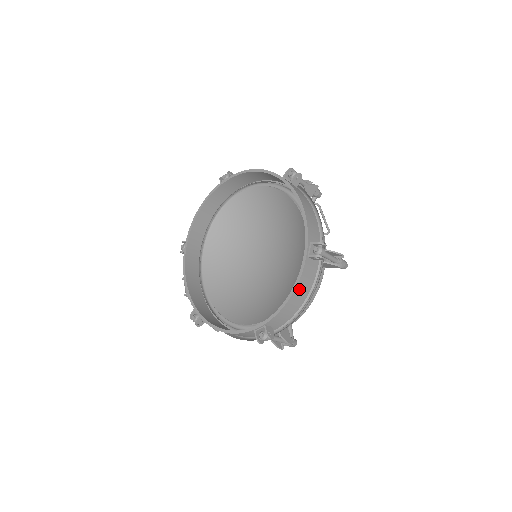
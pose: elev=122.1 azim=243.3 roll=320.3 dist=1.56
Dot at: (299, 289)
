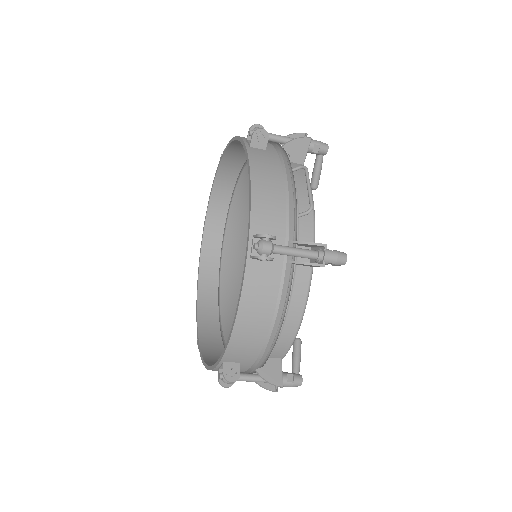
Dot at: (247, 309)
